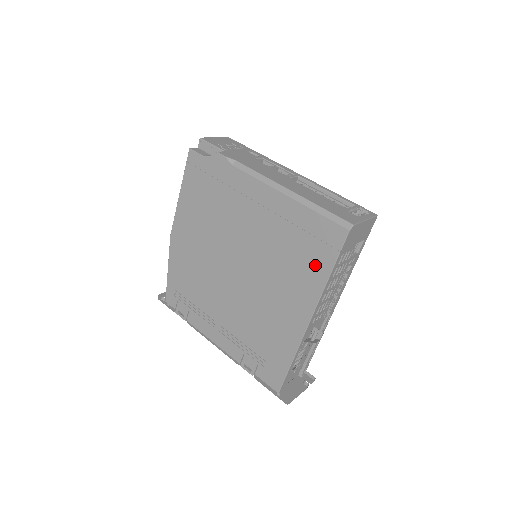
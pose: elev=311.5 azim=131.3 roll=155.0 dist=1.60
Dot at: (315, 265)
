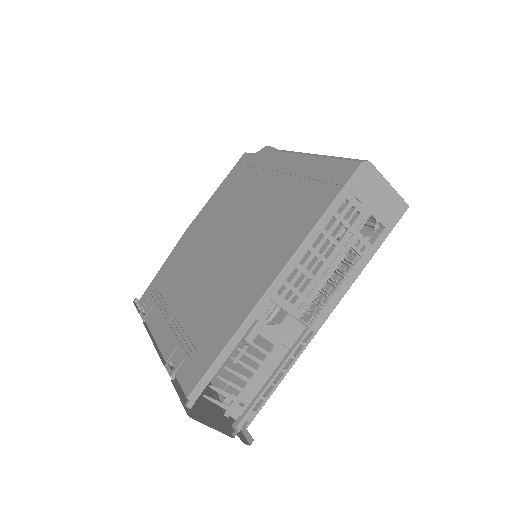
Dot at: (310, 210)
